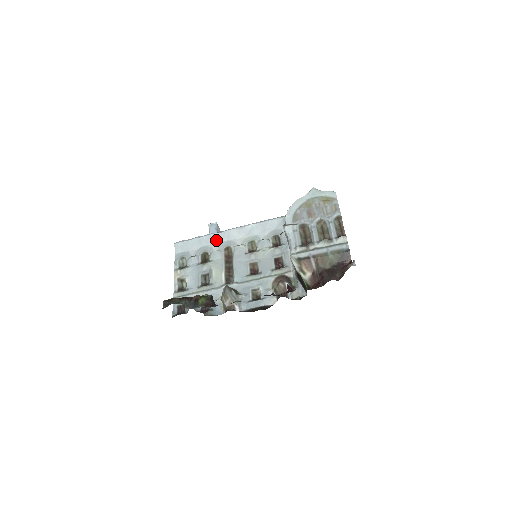
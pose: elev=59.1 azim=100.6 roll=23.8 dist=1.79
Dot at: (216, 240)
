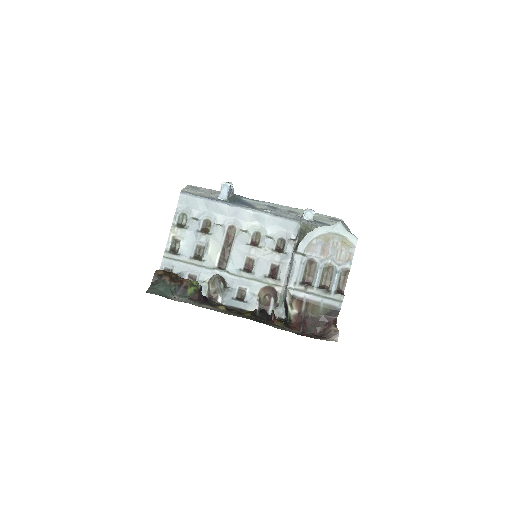
Dot at: (224, 212)
